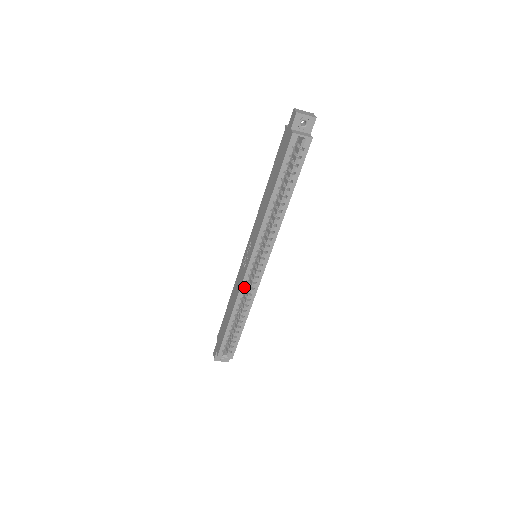
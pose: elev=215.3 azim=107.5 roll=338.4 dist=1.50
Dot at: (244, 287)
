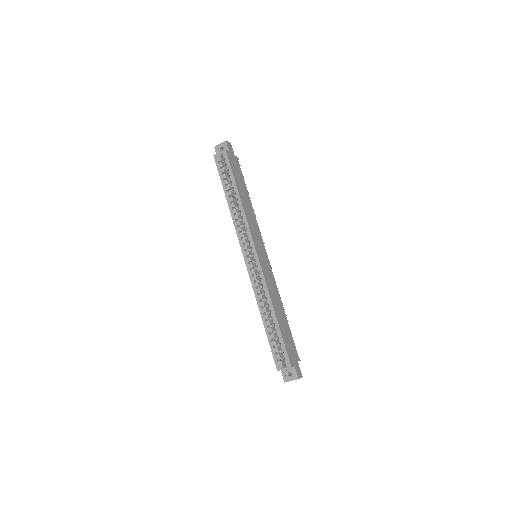
Dot at: (255, 283)
